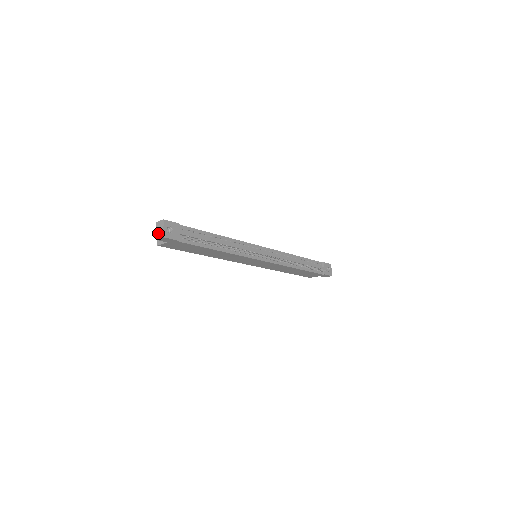
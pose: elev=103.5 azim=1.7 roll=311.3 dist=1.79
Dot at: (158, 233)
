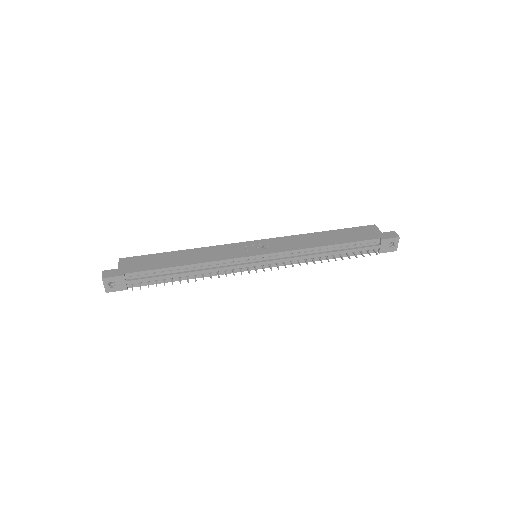
Dot at: occluded
